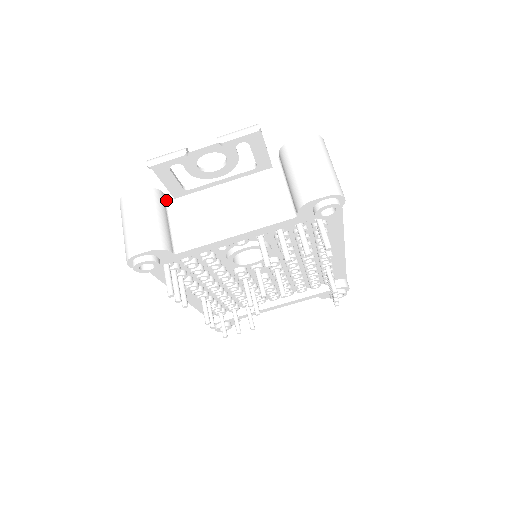
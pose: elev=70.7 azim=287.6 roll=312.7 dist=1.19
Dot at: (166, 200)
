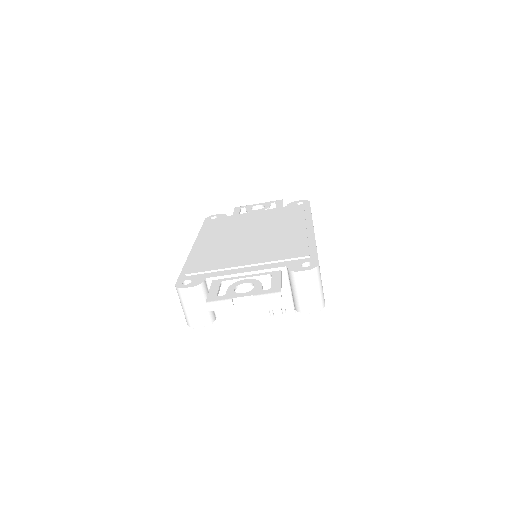
Dot at: (207, 283)
